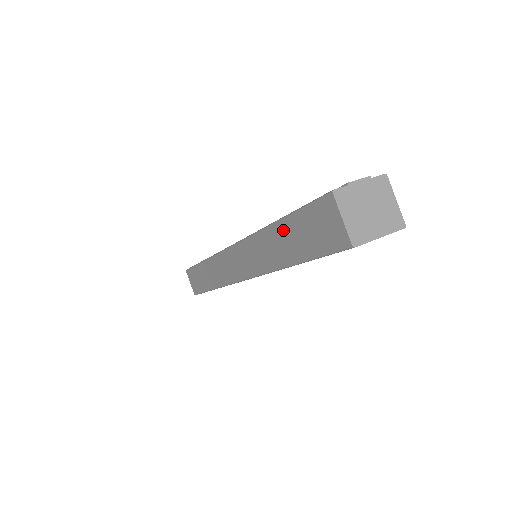
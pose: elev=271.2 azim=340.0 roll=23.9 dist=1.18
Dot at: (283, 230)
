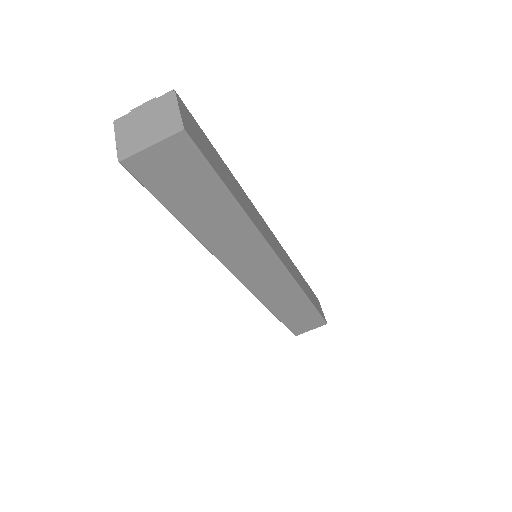
Dot at: occluded
